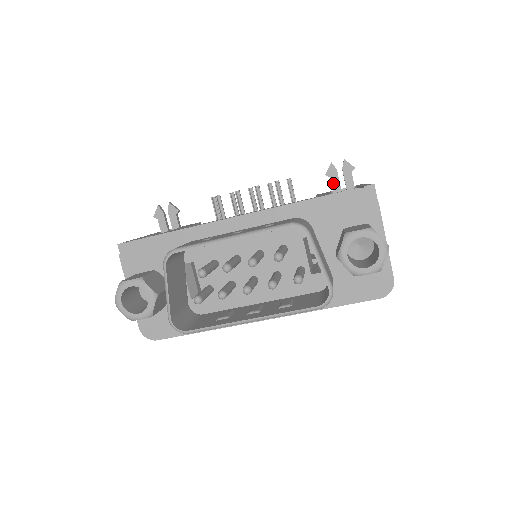
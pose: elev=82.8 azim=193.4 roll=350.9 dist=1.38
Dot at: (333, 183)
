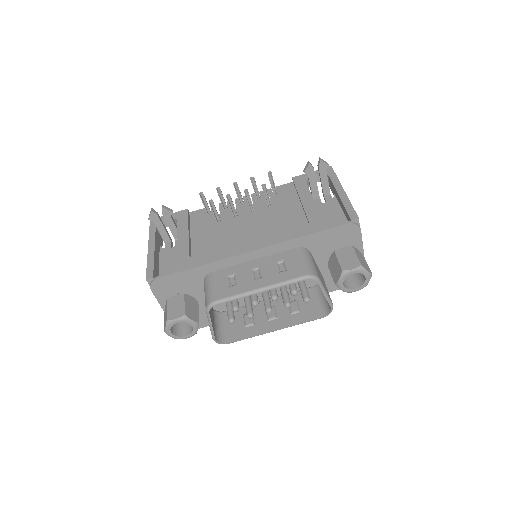
Dot at: (310, 179)
